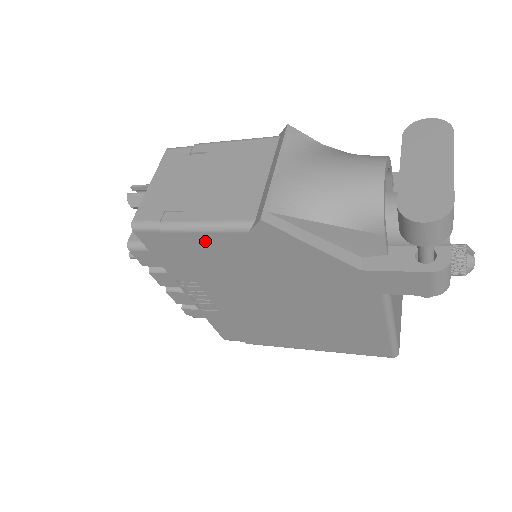
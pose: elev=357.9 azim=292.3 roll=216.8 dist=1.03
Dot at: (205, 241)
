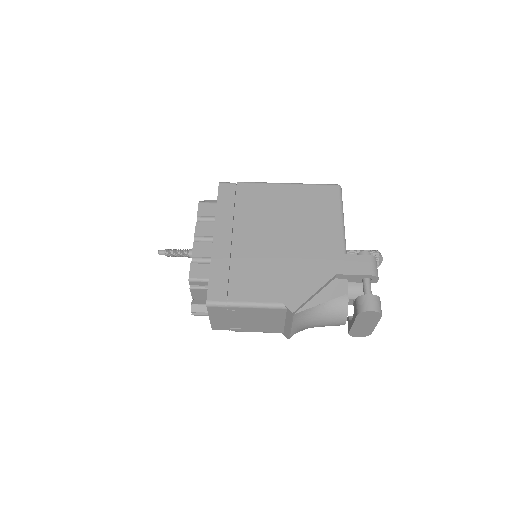
Dot at: occluded
